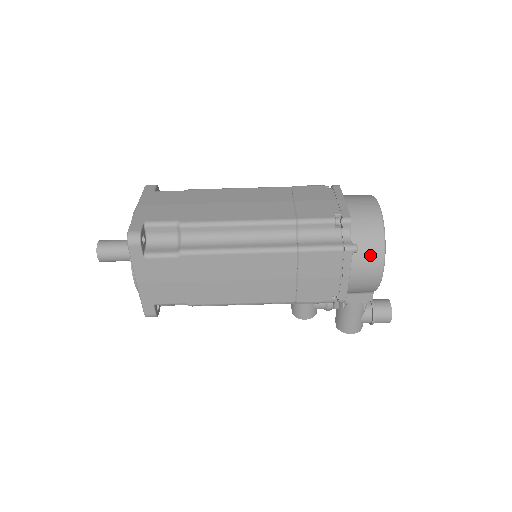
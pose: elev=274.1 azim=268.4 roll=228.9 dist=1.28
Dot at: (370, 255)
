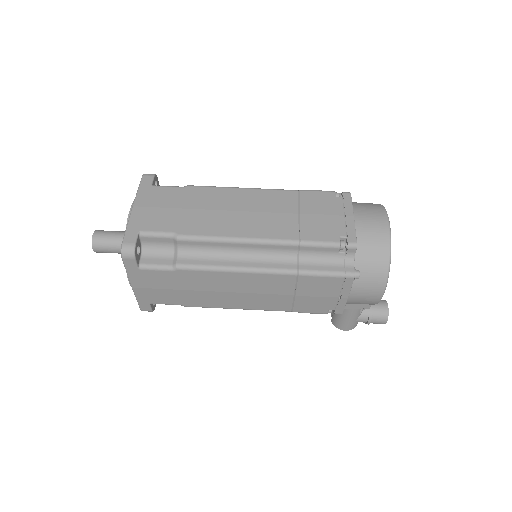
Dot at: (372, 280)
